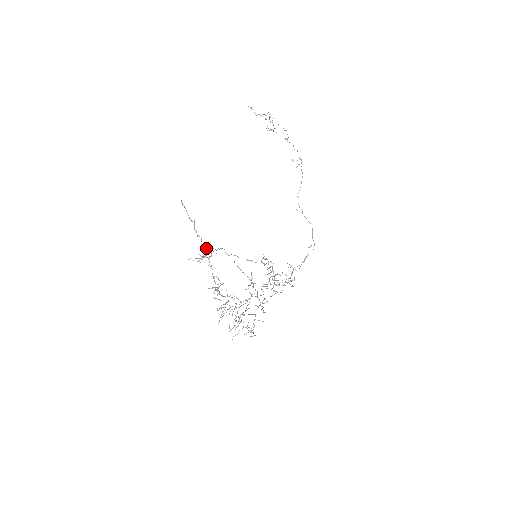
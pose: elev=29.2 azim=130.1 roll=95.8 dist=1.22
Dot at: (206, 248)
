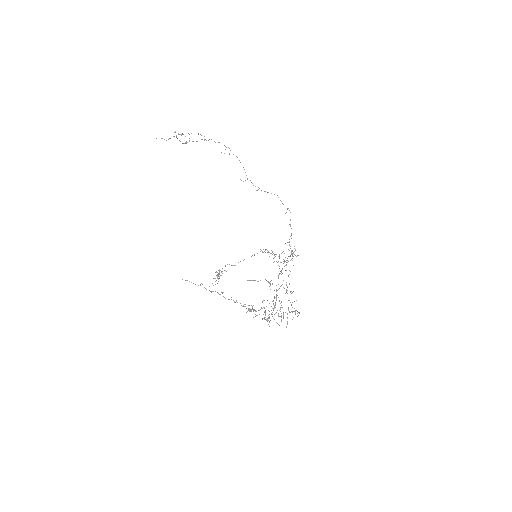
Dot at: occluded
